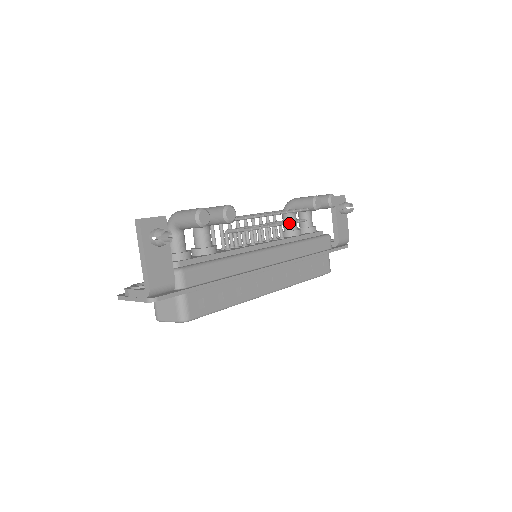
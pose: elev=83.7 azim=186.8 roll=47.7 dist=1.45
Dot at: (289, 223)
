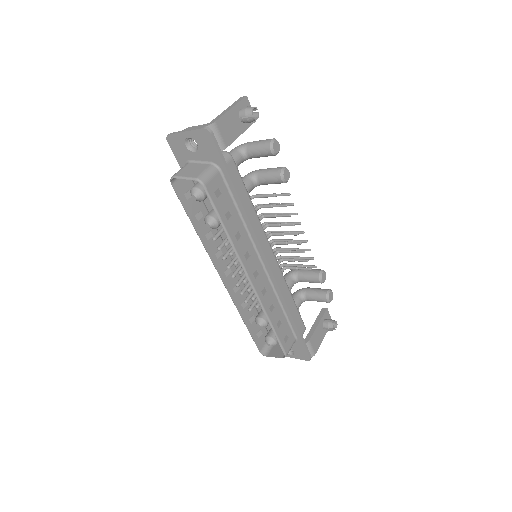
Dot at: (302, 251)
